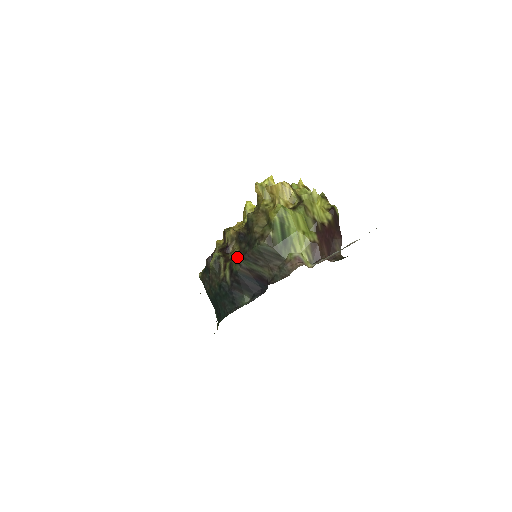
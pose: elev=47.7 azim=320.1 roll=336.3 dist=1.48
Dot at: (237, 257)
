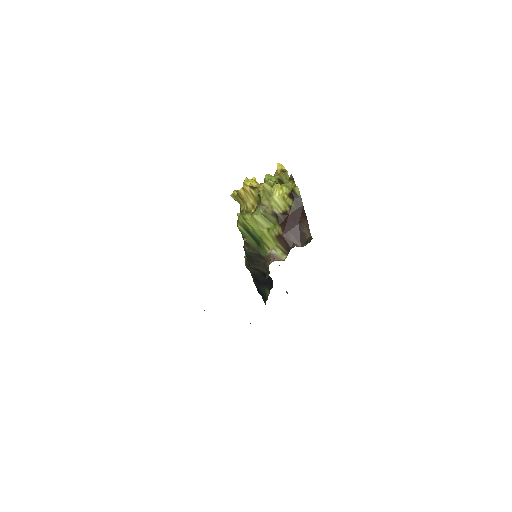
Dot at: occluded
